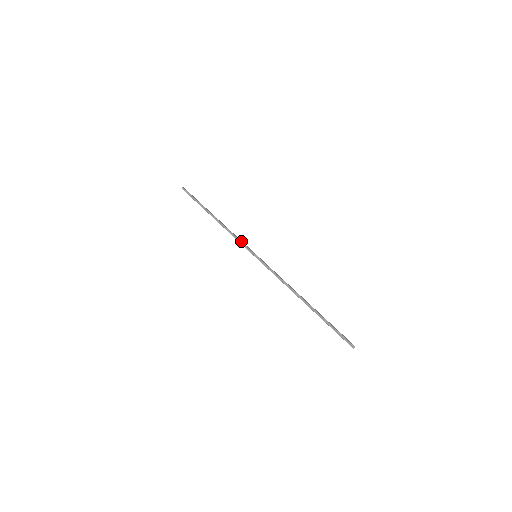
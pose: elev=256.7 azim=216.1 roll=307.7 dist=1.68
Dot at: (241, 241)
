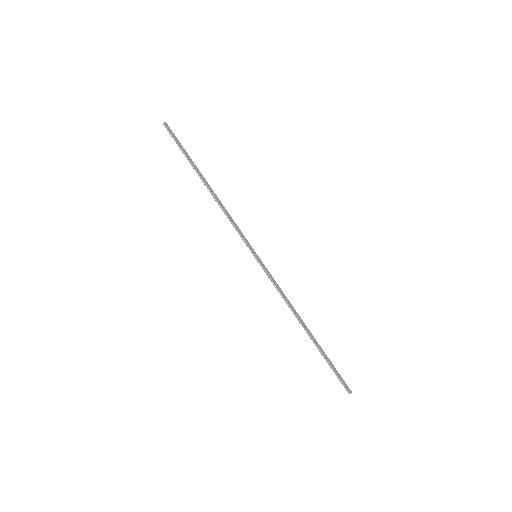
Dot at: (239, 231)
